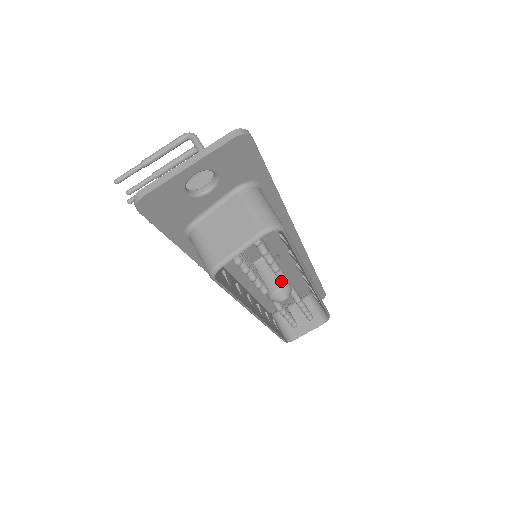
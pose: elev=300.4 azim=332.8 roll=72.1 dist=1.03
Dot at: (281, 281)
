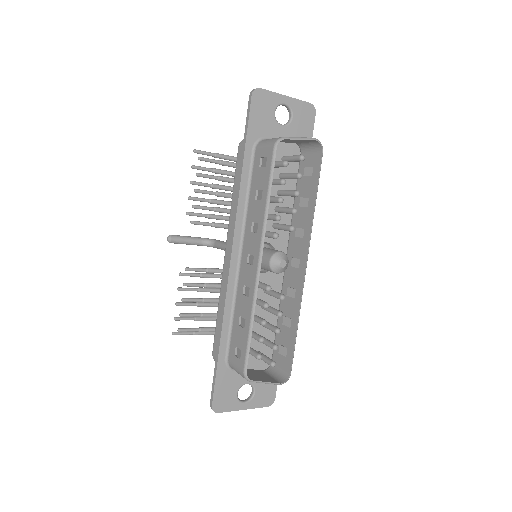
Dot at: occluded
